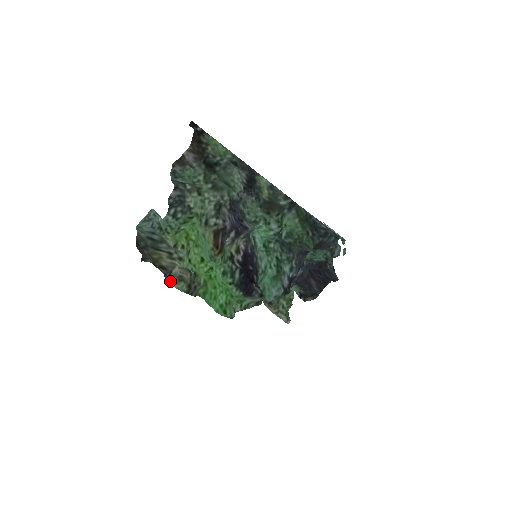
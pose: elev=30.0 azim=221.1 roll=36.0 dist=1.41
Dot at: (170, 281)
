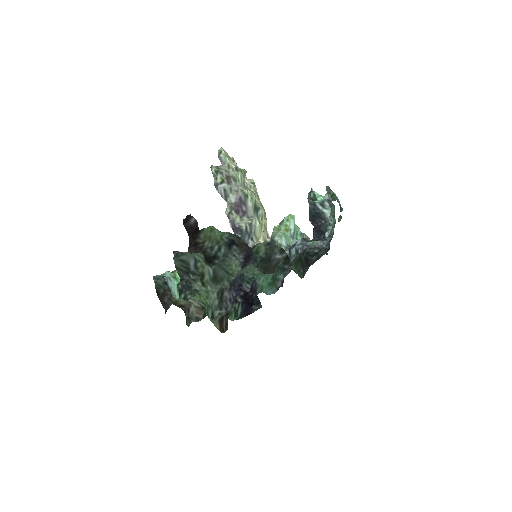
Dot at: (190, 323)
